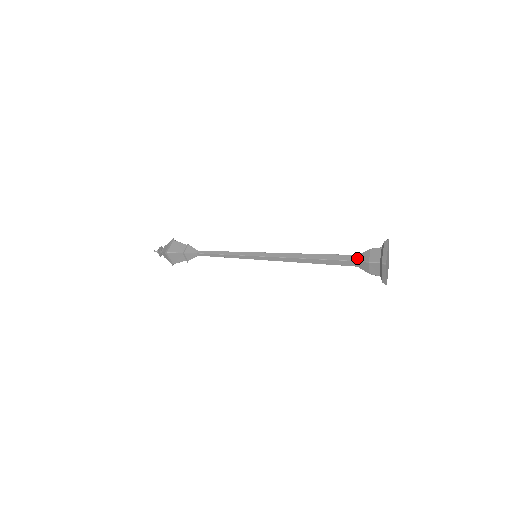
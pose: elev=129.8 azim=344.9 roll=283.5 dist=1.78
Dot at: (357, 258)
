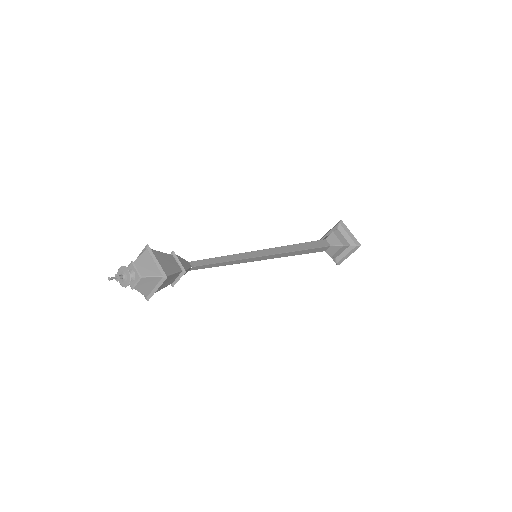
Dot at: (329, 242)
